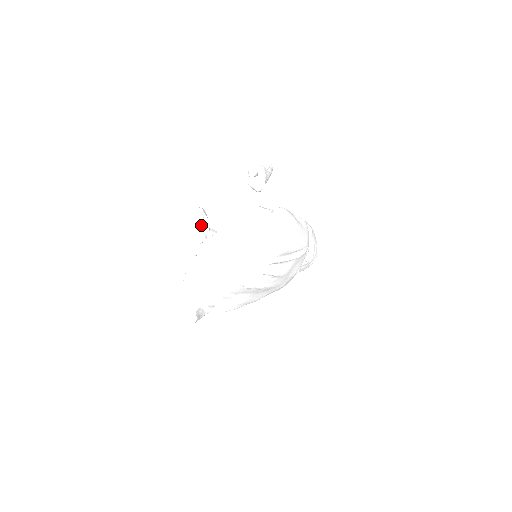
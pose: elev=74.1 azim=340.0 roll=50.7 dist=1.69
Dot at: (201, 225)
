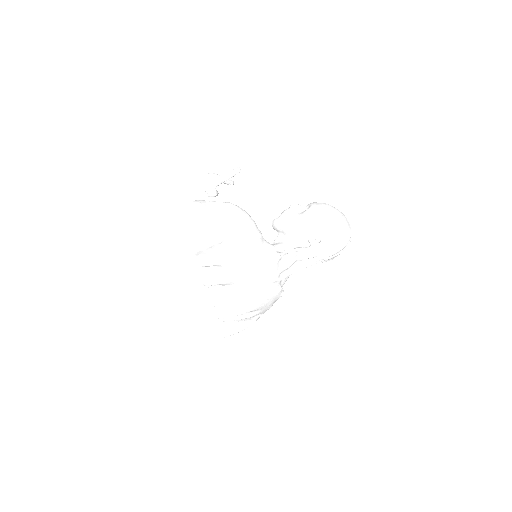
Dot at: occluded
